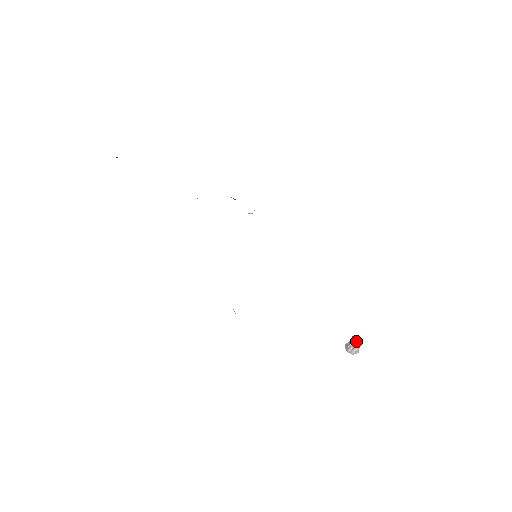
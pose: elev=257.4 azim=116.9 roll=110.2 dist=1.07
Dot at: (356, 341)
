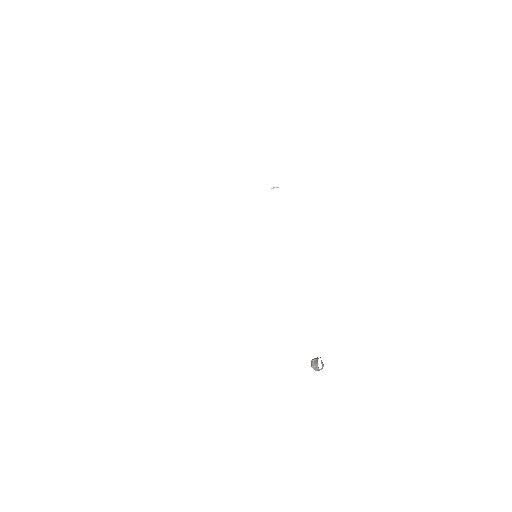
Dot at: occluded
